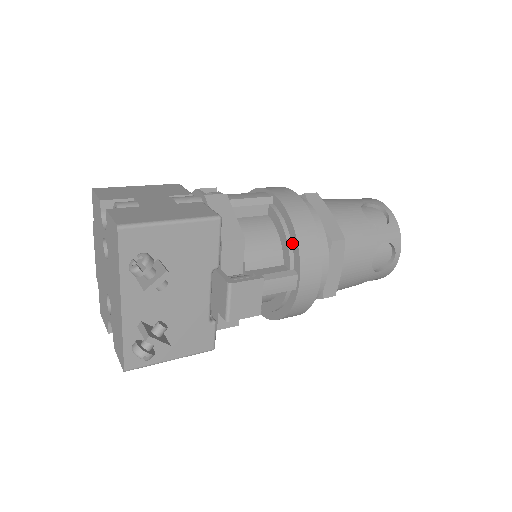
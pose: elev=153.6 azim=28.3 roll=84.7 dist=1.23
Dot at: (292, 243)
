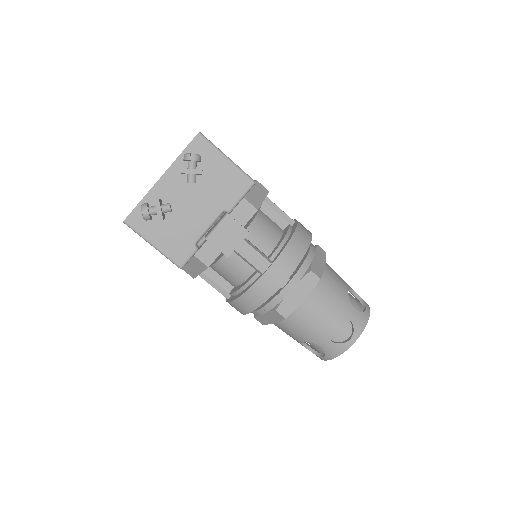
Dot at: (284, 245)
